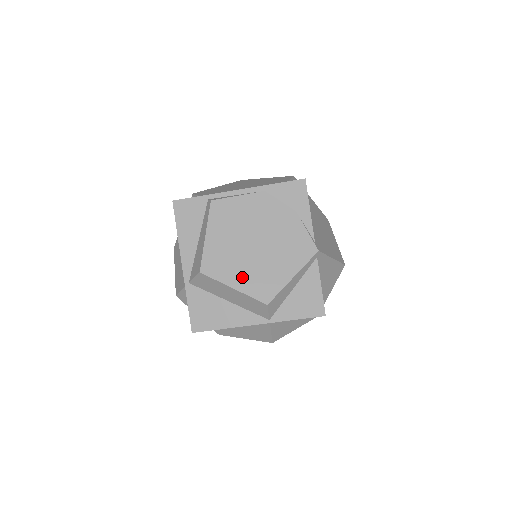
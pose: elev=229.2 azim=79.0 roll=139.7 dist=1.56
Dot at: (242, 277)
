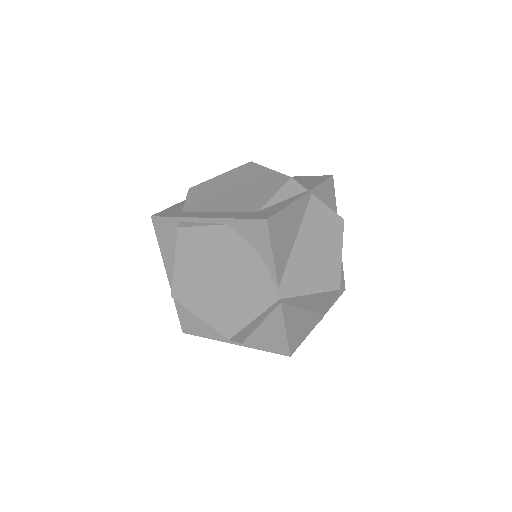
Dot at: (207, 309)
